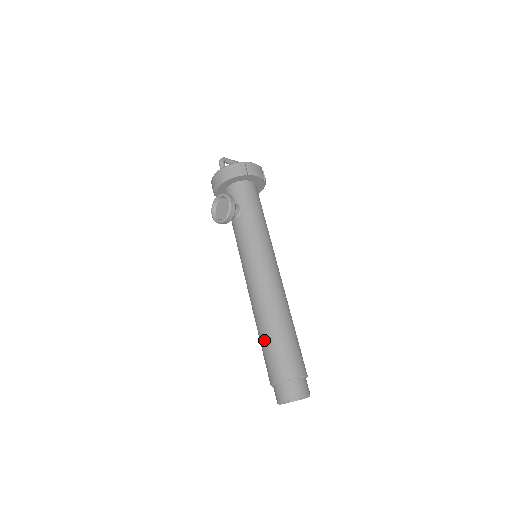
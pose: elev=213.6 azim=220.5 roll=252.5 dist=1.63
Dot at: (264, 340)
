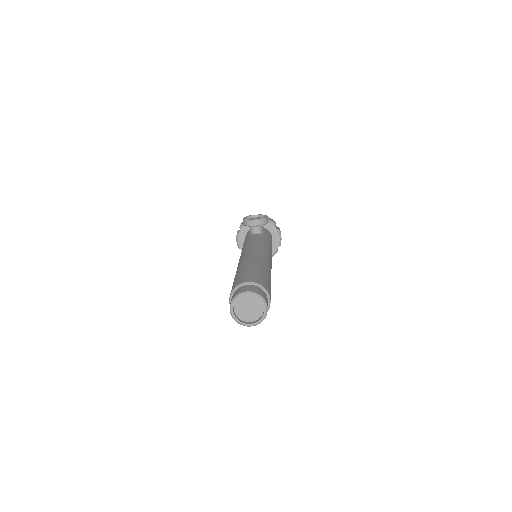
Dot at: (249, 267)
